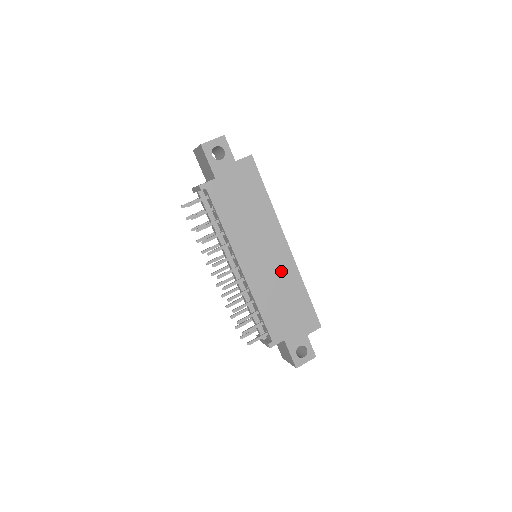
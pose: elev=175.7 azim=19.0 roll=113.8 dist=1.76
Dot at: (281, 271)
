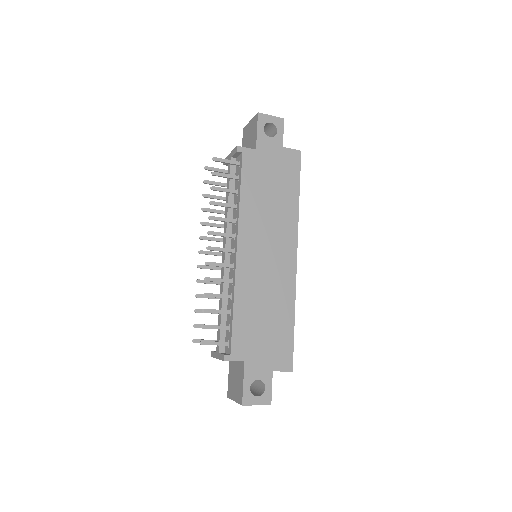
Dot at: (277, 280)
